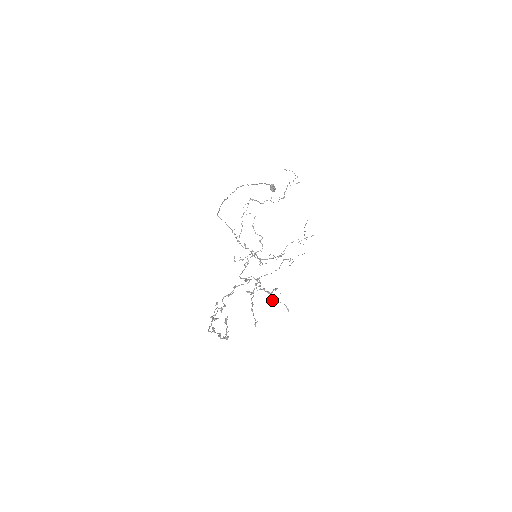
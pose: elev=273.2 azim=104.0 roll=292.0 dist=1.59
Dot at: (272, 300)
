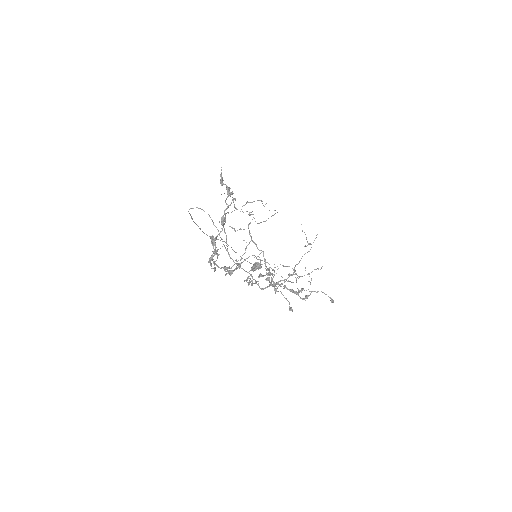
Dot at: (303, 299)
